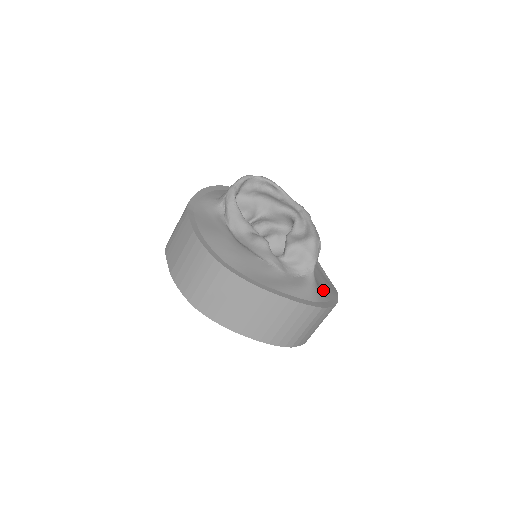
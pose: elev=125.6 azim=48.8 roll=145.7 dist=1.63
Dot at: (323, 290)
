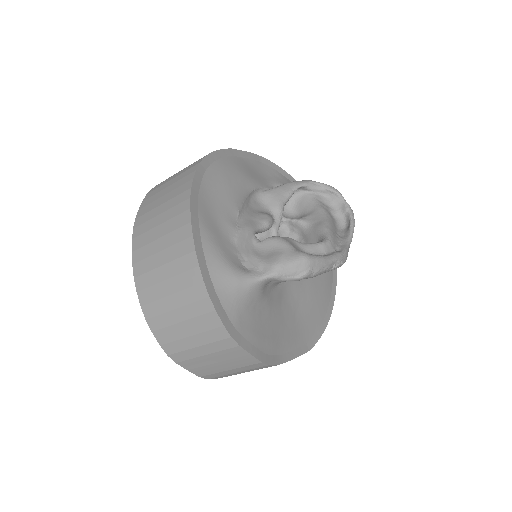
Dot at: (248, 320)
